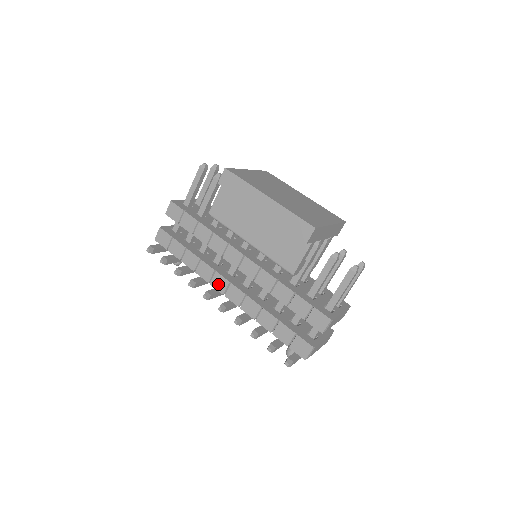
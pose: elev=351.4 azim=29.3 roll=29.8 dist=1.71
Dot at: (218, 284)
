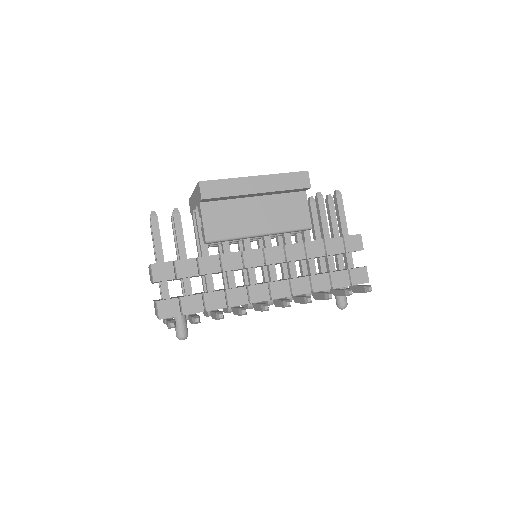
Dot at: (259, 295)
